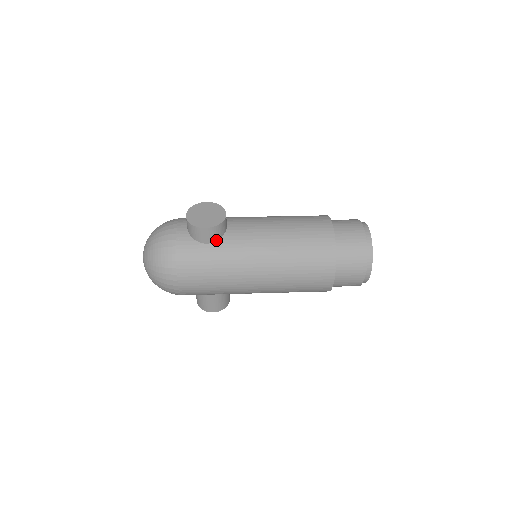
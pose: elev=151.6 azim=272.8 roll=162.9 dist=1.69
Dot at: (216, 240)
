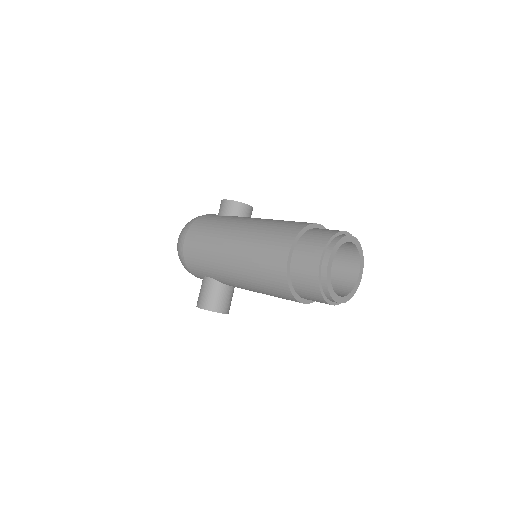
Dot at: (229, 216)
